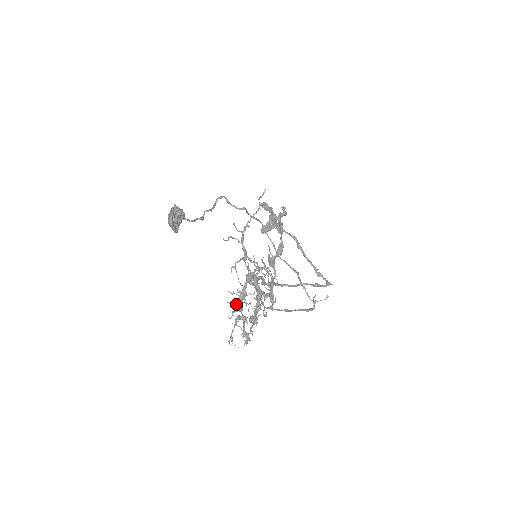
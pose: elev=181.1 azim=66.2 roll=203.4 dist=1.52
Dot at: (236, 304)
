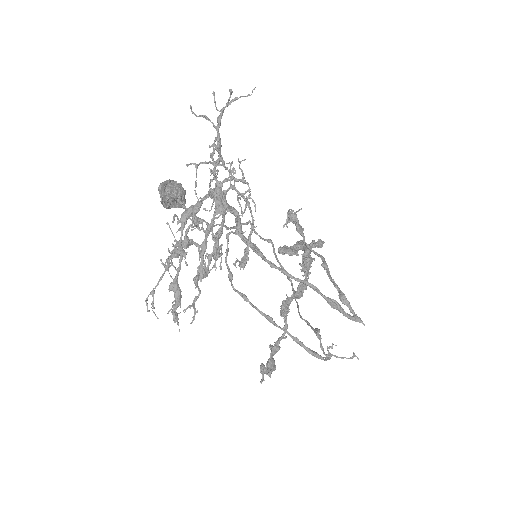
Dot at: (177, 222)
